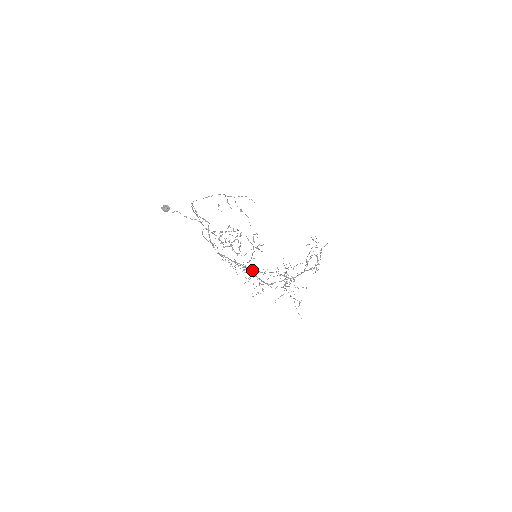
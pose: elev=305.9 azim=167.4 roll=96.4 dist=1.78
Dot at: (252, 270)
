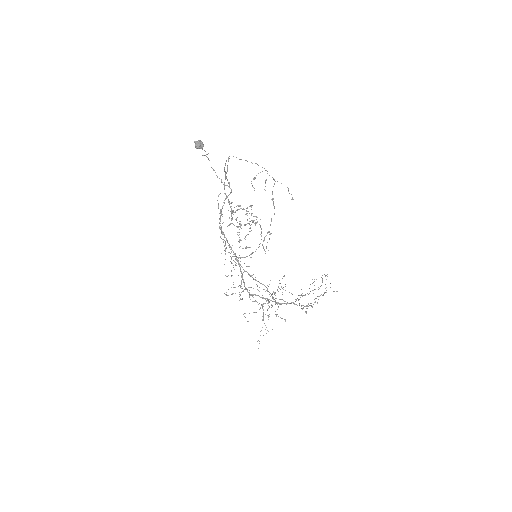
Dot at: occluded
